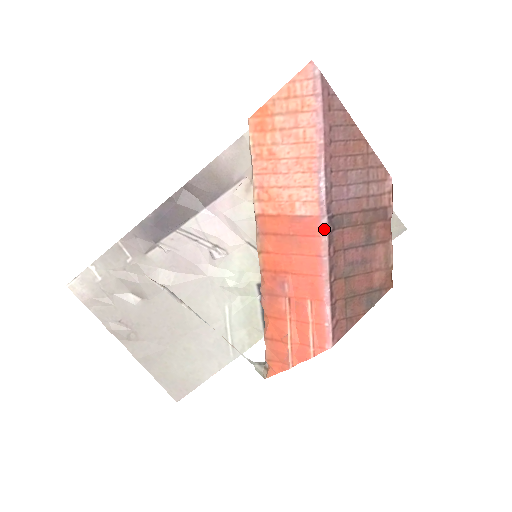
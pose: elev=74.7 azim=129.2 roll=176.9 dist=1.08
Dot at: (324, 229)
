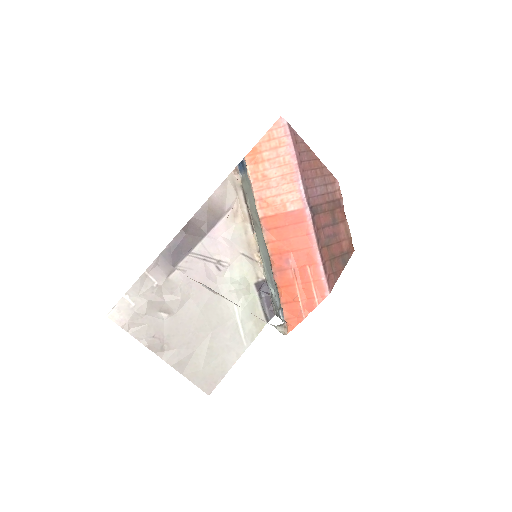
Dot at: (308, 216)
